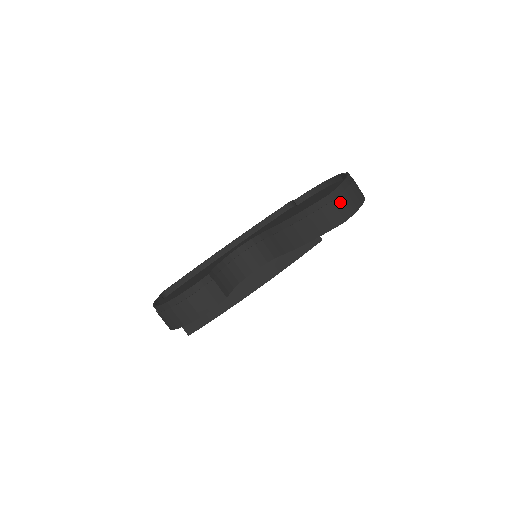
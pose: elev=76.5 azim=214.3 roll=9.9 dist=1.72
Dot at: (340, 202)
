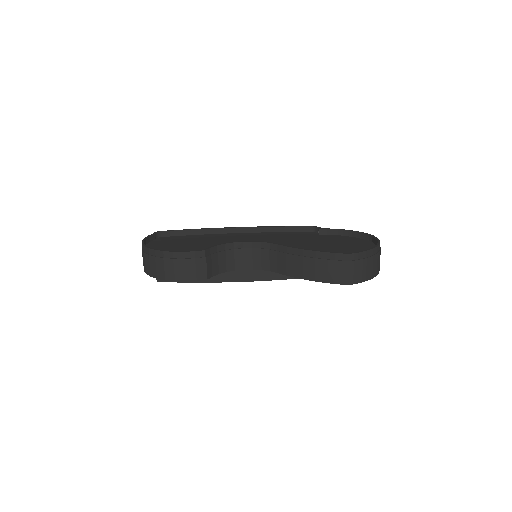
Dot at: (355, 266)
